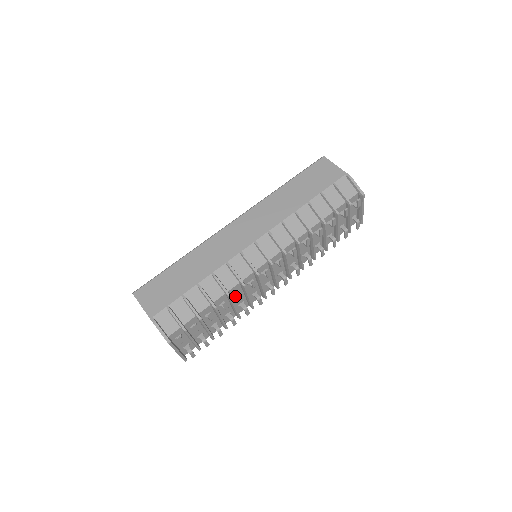
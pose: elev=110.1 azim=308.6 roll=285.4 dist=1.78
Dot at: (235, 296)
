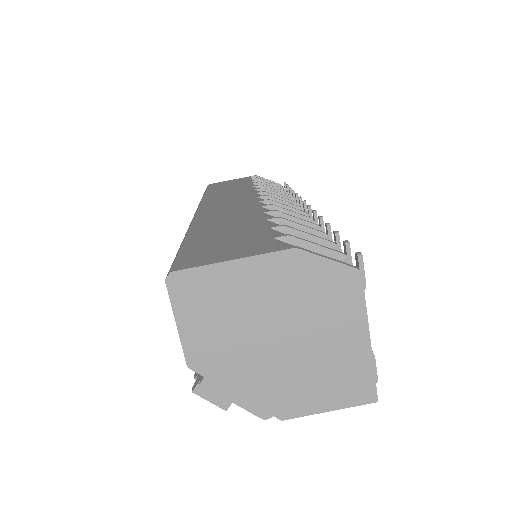
Dot at: occluded
